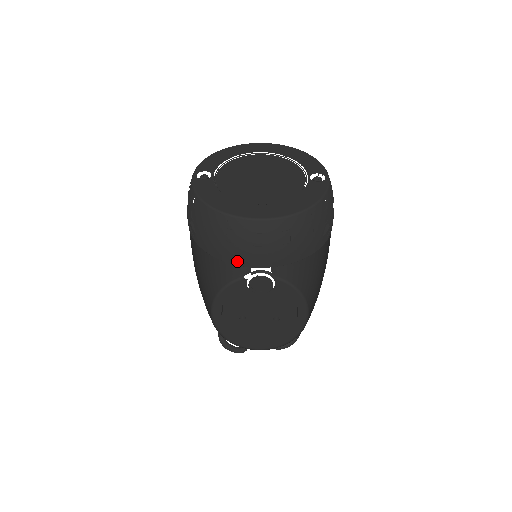
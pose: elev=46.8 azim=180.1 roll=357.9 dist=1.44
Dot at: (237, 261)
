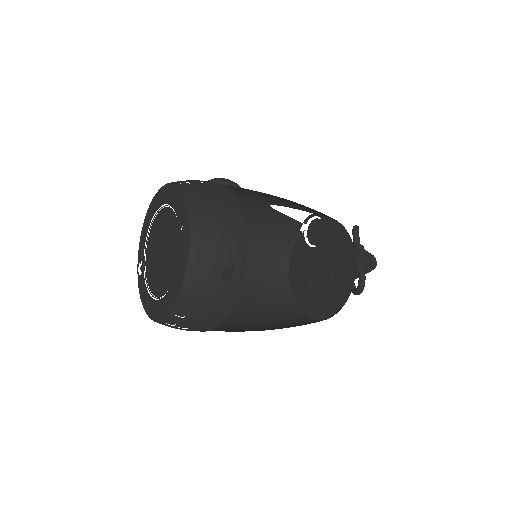
Dot at: occluded
